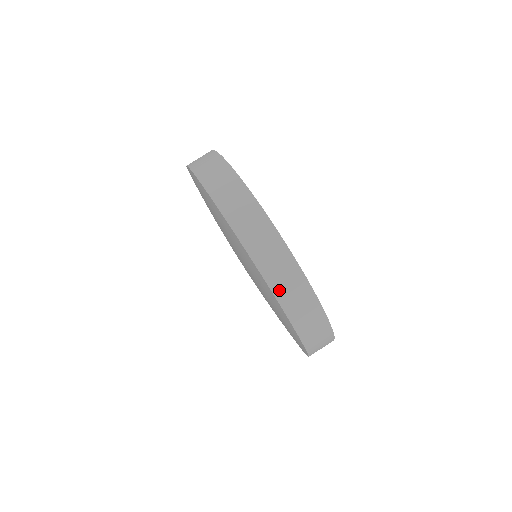
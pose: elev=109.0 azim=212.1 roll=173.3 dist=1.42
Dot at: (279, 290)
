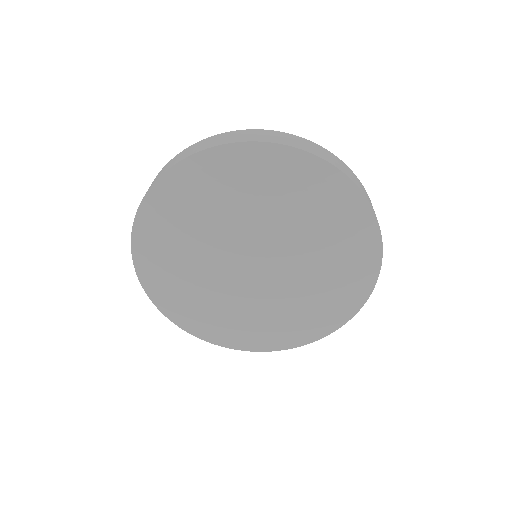
Dot at: (333, 163)
